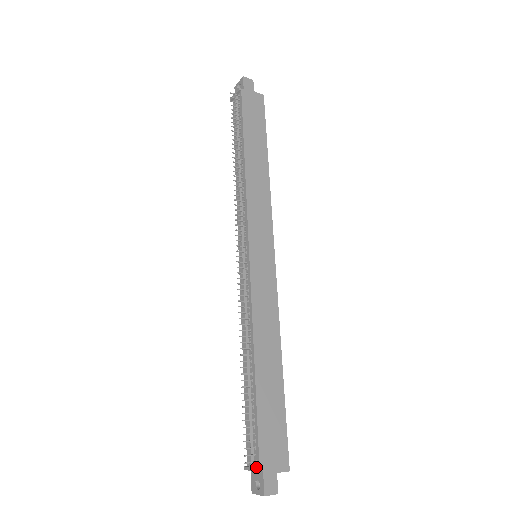
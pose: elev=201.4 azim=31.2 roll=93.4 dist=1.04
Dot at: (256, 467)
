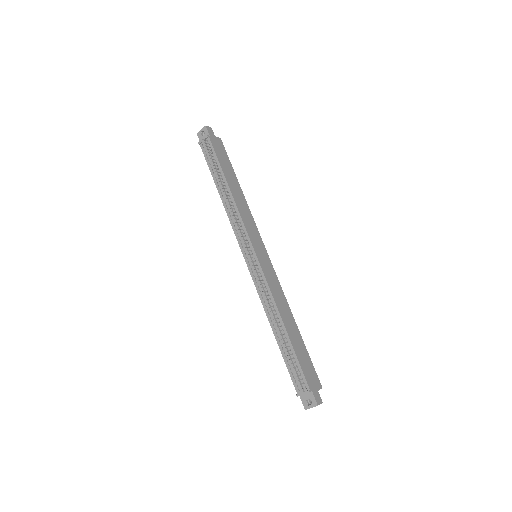
Dot at: (307, 390)
